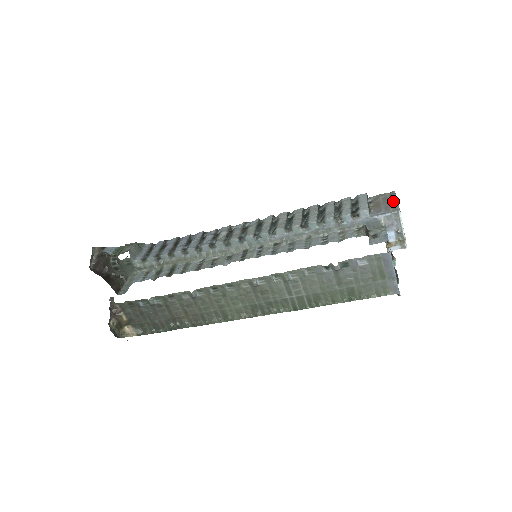
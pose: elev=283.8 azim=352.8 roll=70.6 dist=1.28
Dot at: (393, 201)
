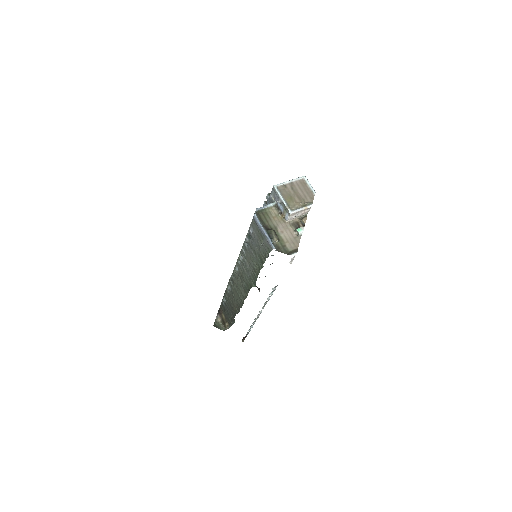
Dot at: (288, 182)
